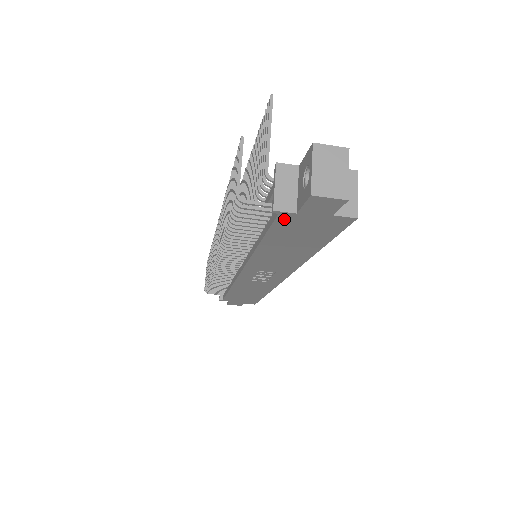
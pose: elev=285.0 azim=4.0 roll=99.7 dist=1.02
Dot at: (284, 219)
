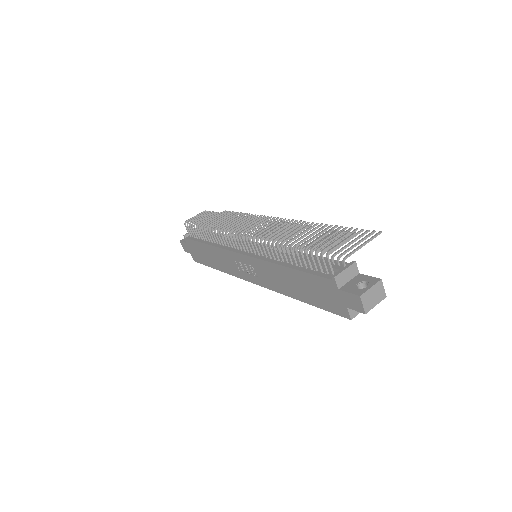
Dot at: (329, 283)
